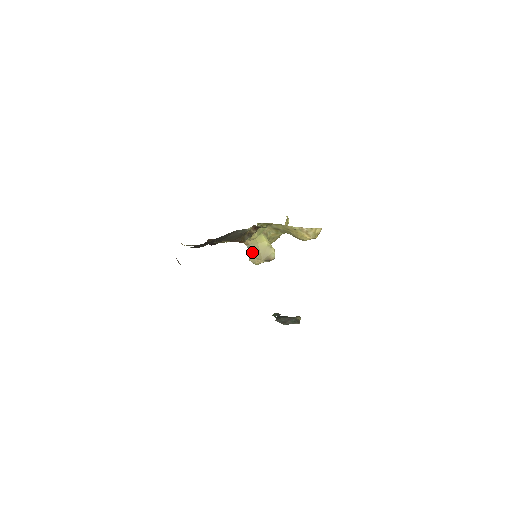
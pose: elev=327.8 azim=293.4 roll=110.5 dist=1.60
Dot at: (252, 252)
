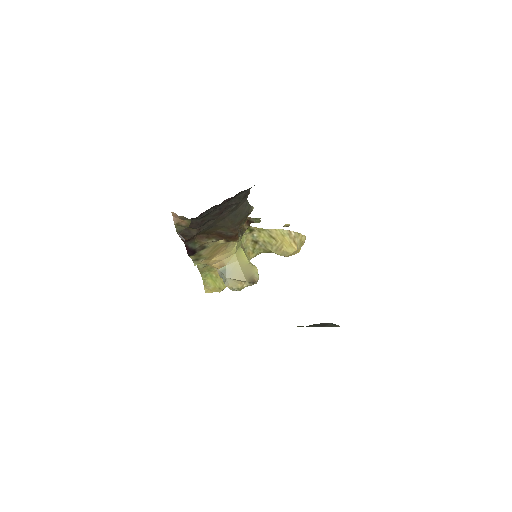
Dot at: (230, 274)
